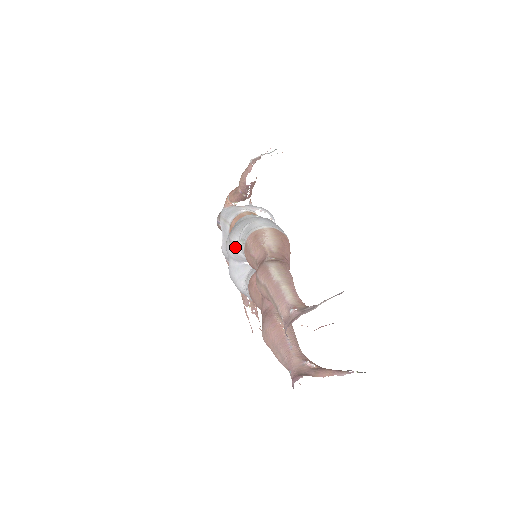
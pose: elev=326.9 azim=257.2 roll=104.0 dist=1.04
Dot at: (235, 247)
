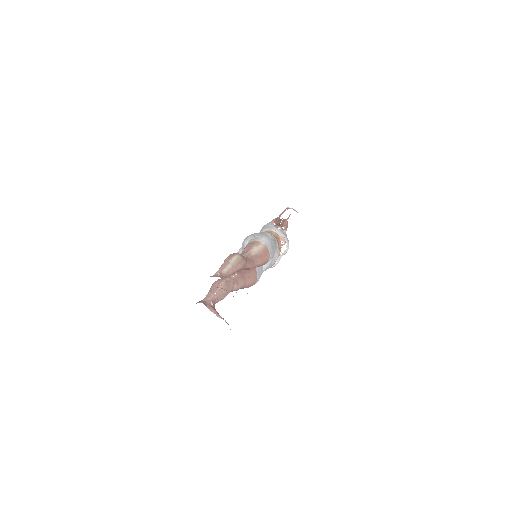
Dot at: (246, 242)
